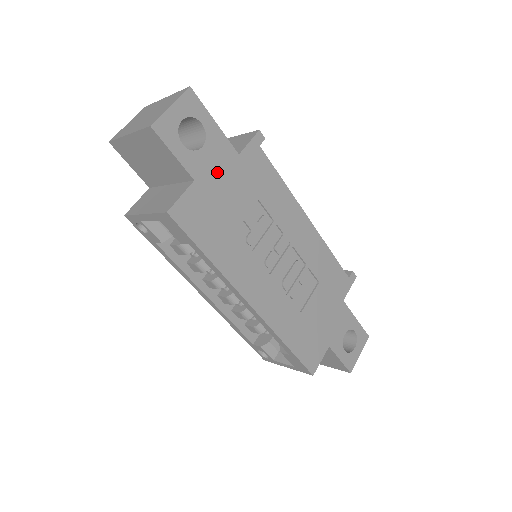
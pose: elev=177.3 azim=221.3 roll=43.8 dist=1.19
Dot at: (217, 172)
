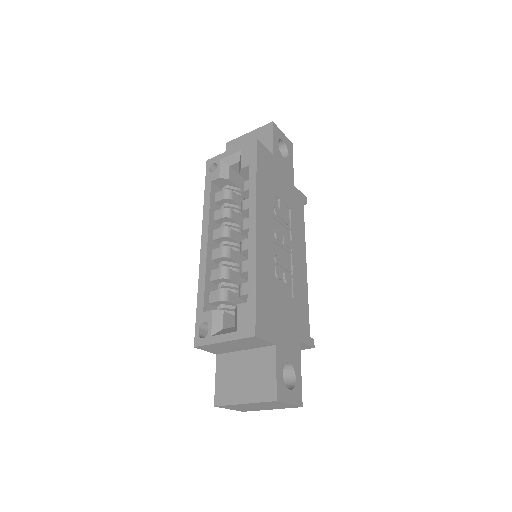
Dot at: (283, 171)
